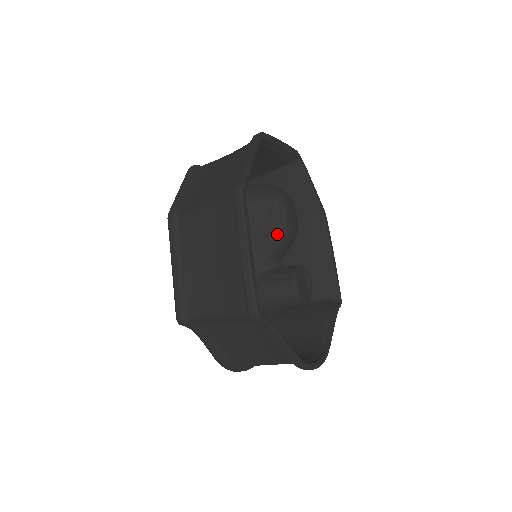
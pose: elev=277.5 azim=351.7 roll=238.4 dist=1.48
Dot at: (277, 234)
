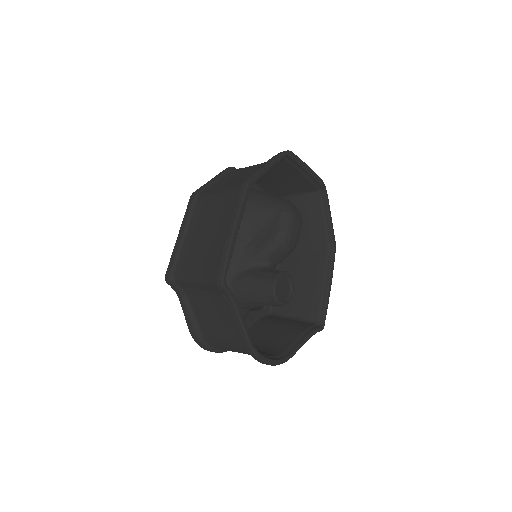
Dot at: (275, 238)
